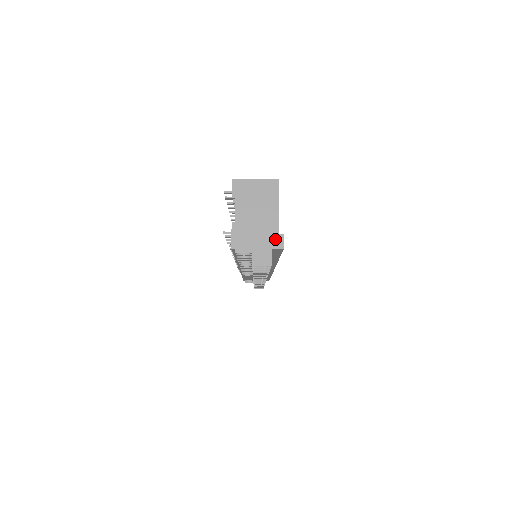
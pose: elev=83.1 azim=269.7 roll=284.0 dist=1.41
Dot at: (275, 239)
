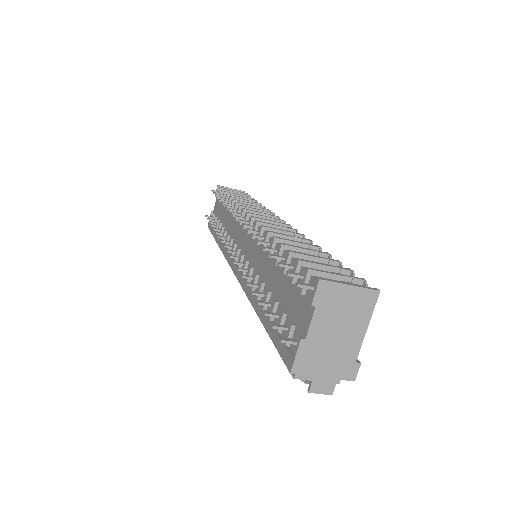
Dot at: (349, 368)
